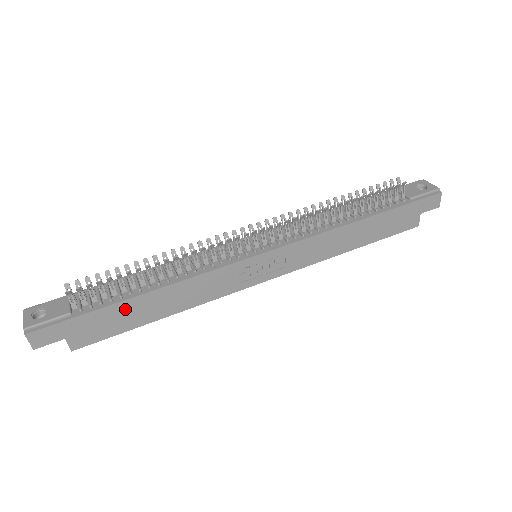
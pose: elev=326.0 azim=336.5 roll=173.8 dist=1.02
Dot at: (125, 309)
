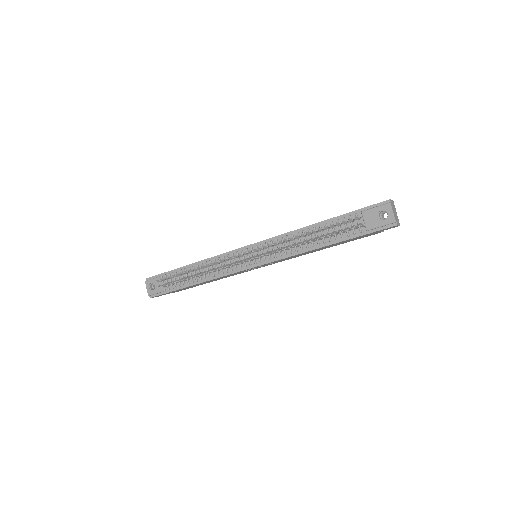
Dot at: occluded
